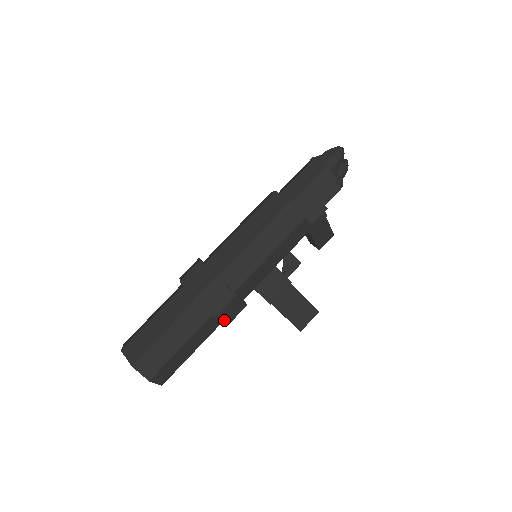
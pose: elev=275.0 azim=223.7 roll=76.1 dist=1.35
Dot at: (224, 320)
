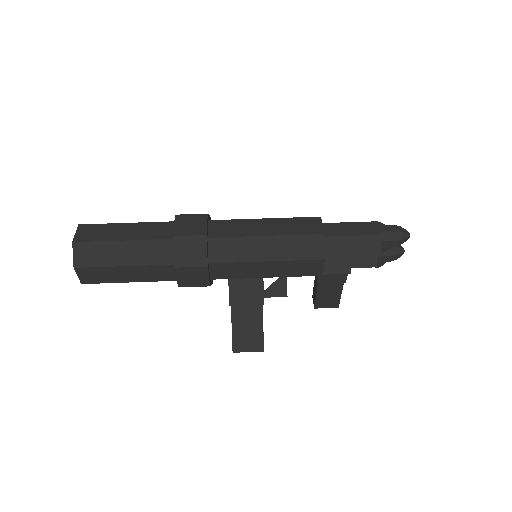
Dot at: (180, 279)
